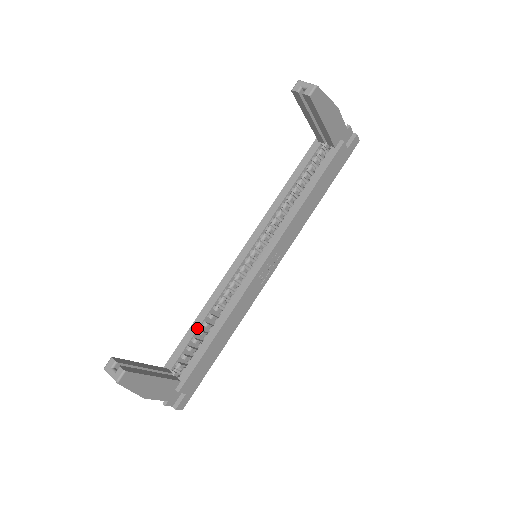
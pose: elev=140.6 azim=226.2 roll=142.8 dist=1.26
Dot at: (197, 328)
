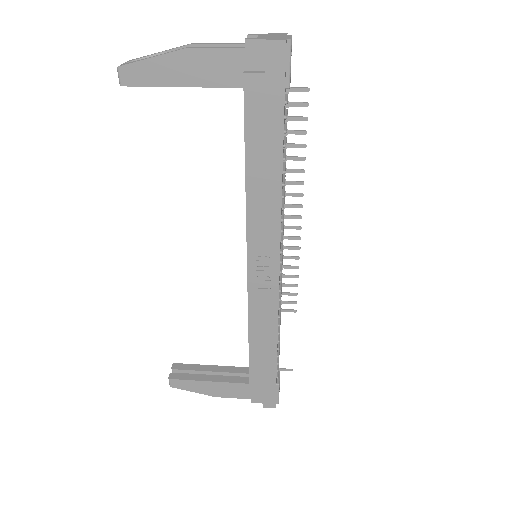
Dot at: occluded
